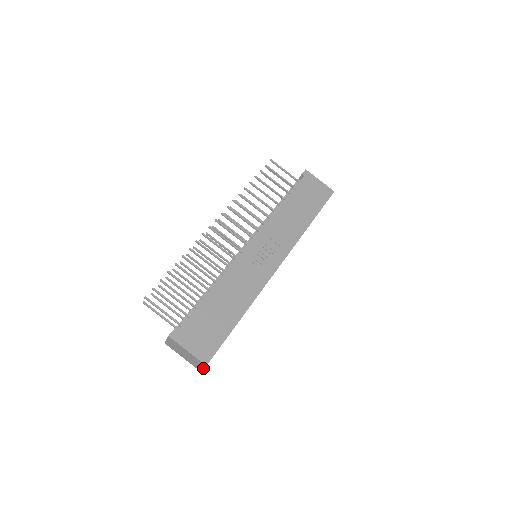
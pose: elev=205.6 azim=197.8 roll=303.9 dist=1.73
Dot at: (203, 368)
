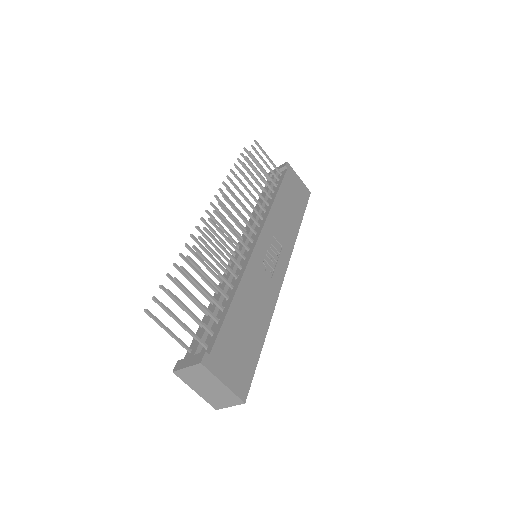
Dot at: (230, 406)
